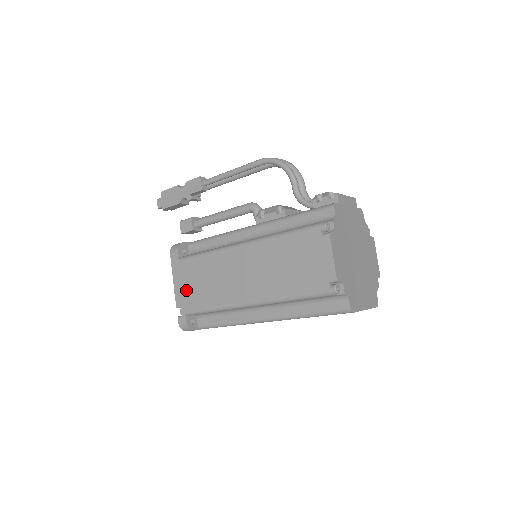
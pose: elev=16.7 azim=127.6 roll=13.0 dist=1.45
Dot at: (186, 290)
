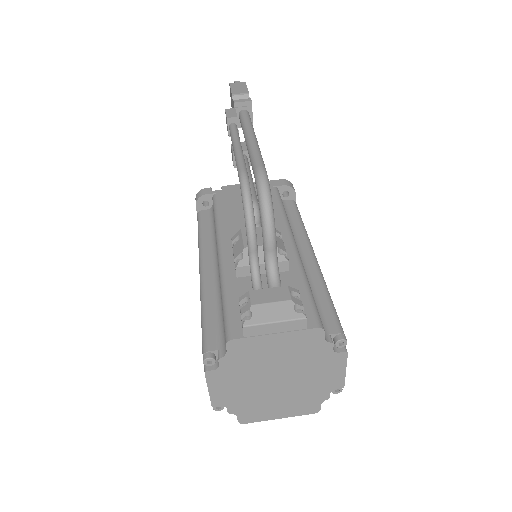
Dot at: occluded
